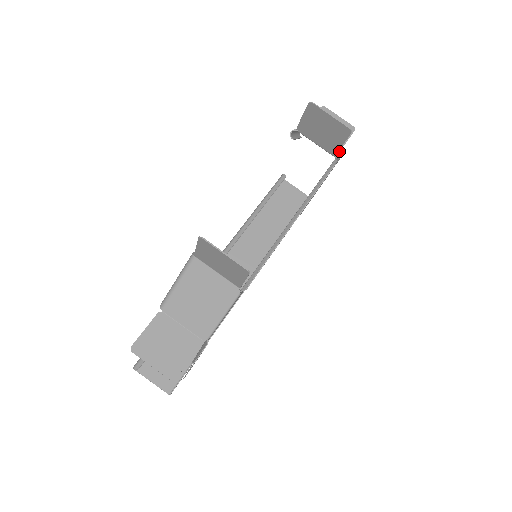
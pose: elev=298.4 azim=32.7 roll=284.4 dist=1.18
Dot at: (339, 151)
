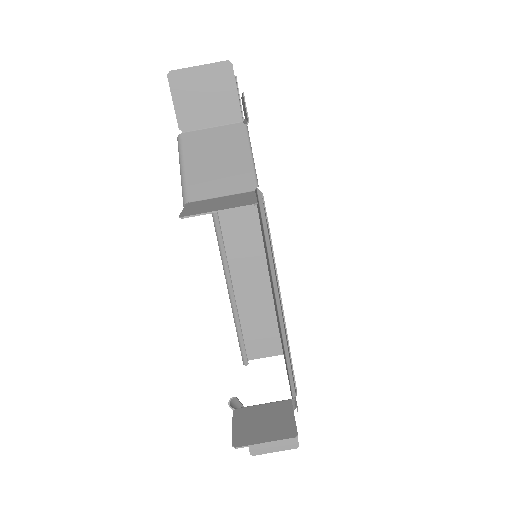
Dot at: (241, 120)
